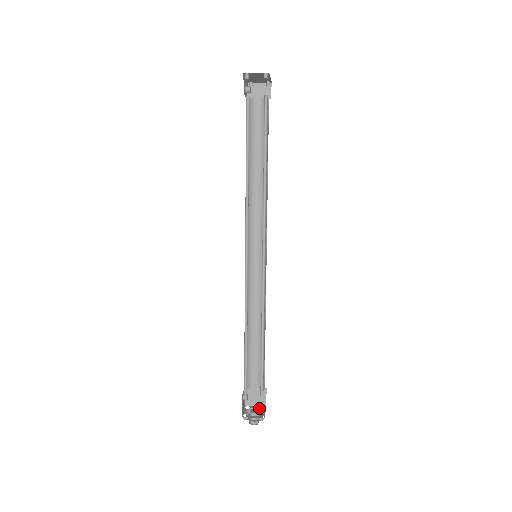
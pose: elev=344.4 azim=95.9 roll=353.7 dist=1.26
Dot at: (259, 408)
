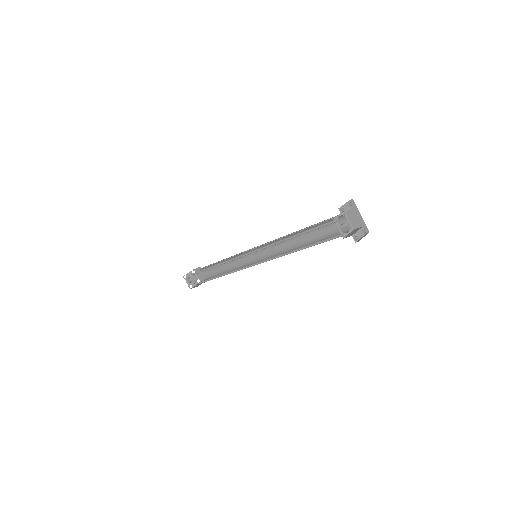
Dot at: (192, 273)
